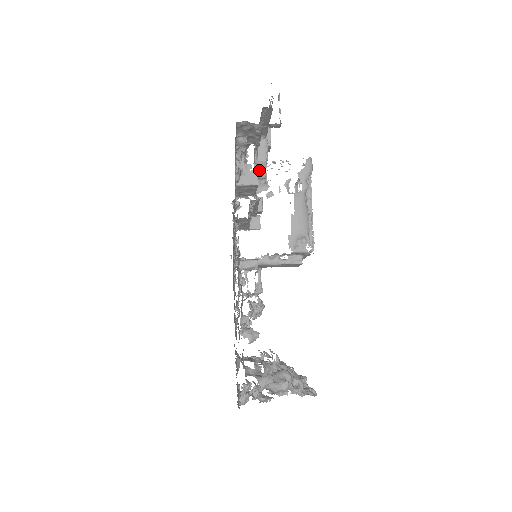
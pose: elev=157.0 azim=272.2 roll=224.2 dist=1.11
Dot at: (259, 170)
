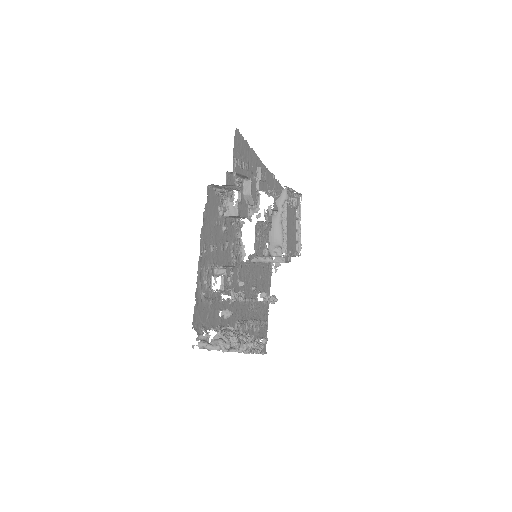
Dot at: (248, 201)
